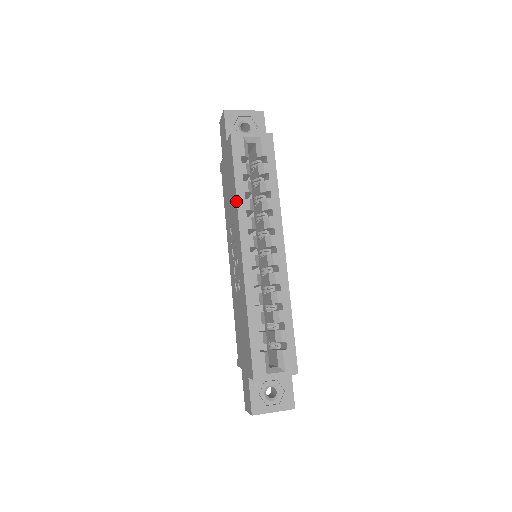
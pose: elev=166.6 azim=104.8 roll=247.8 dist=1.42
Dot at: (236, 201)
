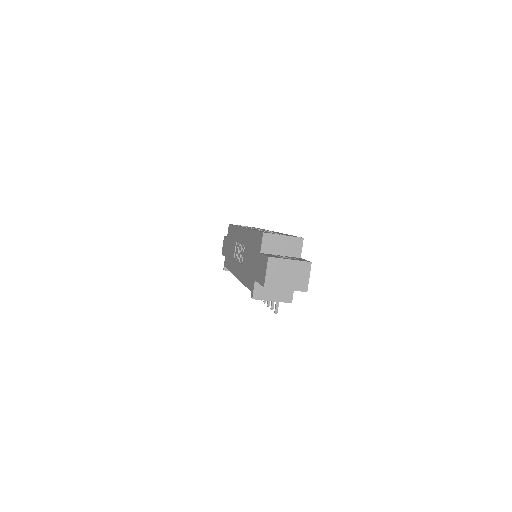
Dot at: (236, 227)
